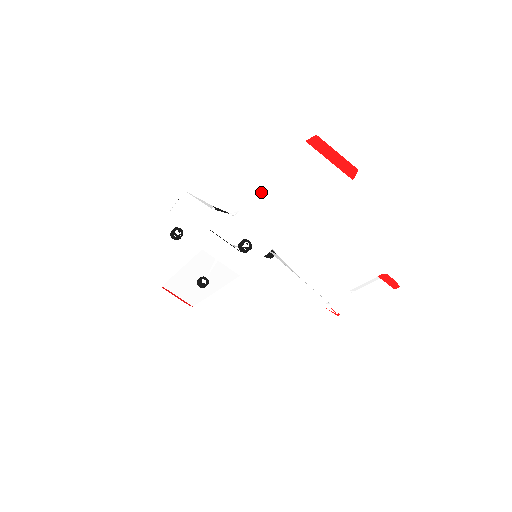
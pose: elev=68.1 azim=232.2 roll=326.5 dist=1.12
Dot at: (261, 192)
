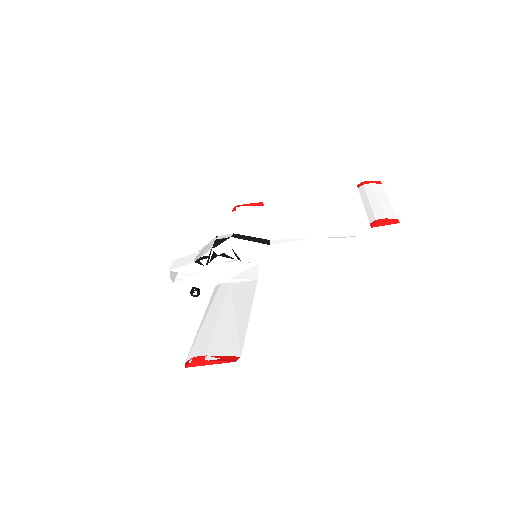
Dot at: (204, 321)
